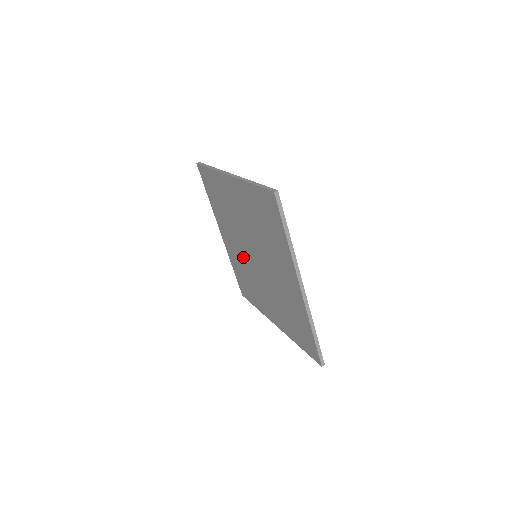
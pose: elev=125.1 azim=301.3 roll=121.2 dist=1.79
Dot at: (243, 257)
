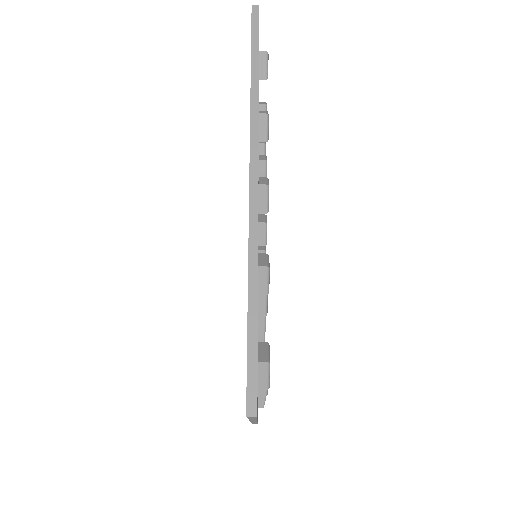
Dot at: occluded
